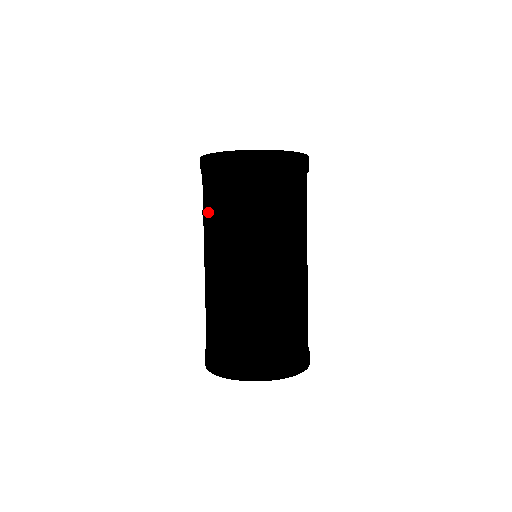
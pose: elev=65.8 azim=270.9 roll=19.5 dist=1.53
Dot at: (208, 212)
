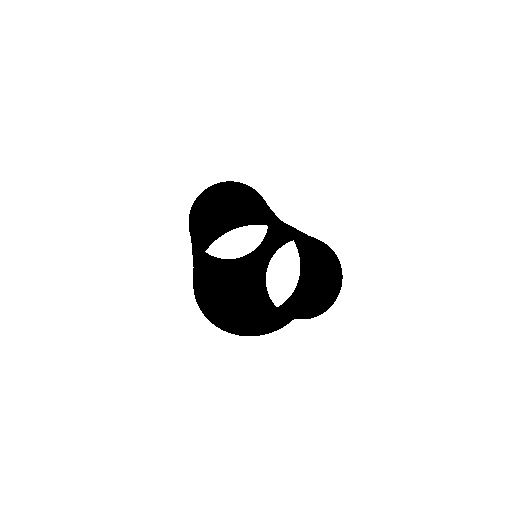
Dot at: occluded
